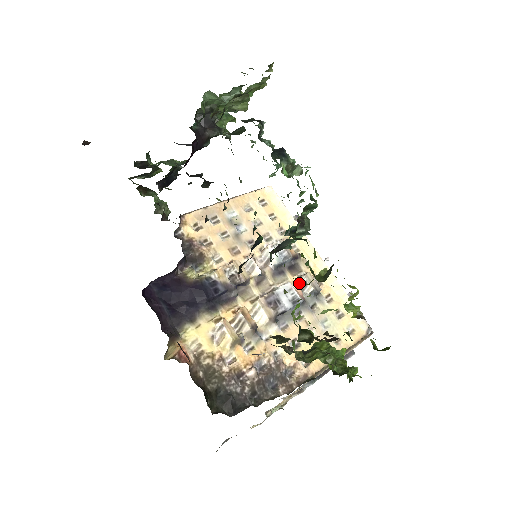
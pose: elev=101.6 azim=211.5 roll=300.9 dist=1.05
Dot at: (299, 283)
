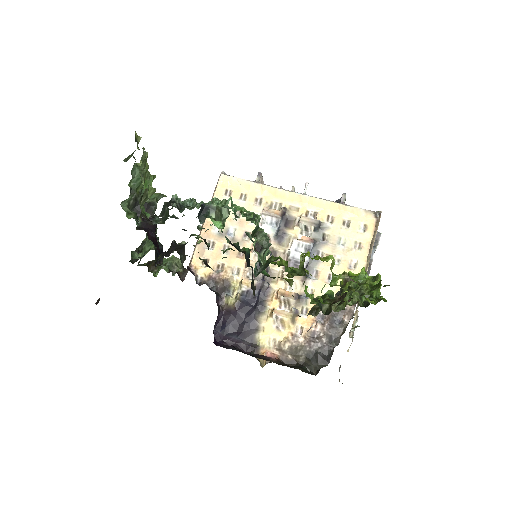
Dot at: (301, 230)
